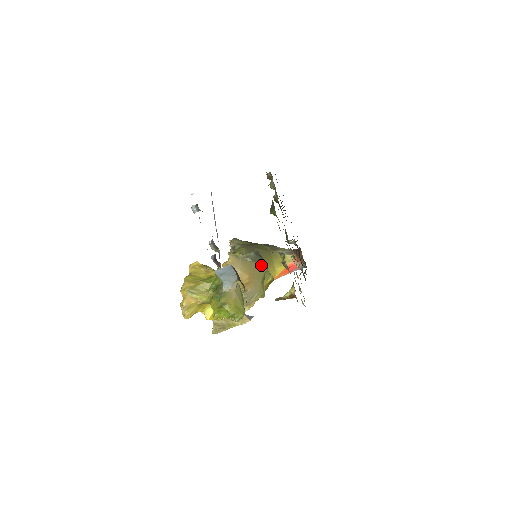
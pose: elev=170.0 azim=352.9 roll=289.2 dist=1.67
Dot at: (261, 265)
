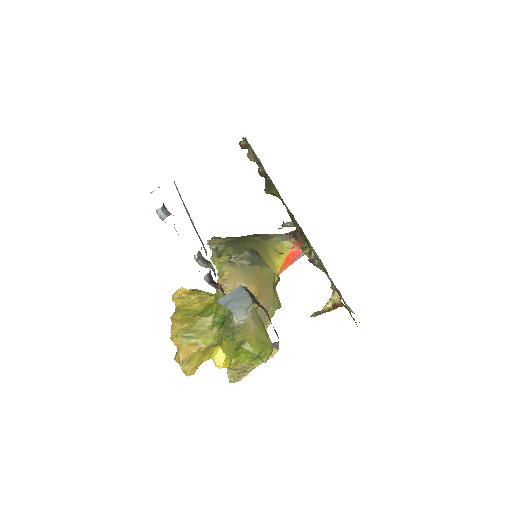
Dot at: (266, 267)
